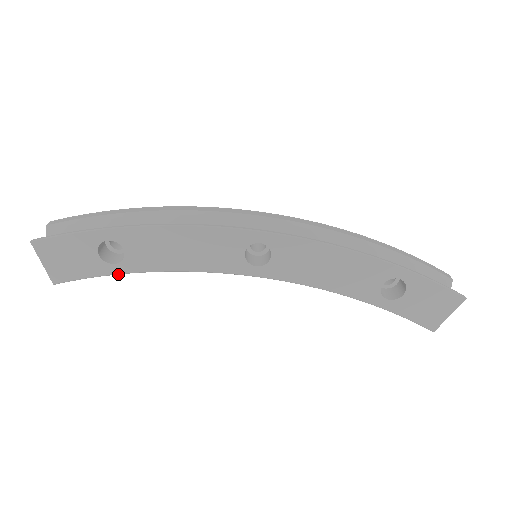
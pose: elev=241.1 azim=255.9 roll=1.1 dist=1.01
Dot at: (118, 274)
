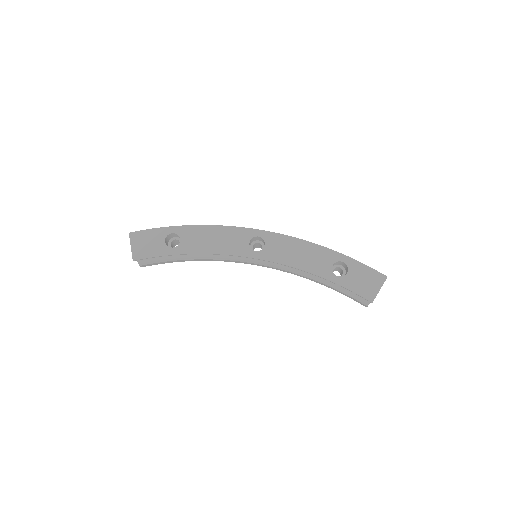
Dot at: occluded
